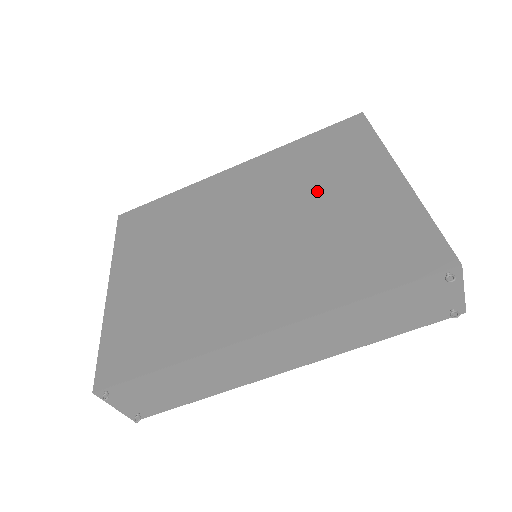
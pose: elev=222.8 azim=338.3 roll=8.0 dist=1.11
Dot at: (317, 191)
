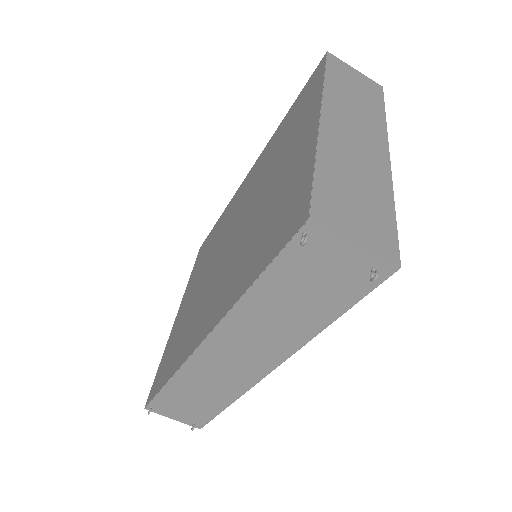
Dot at: (272, 171)
